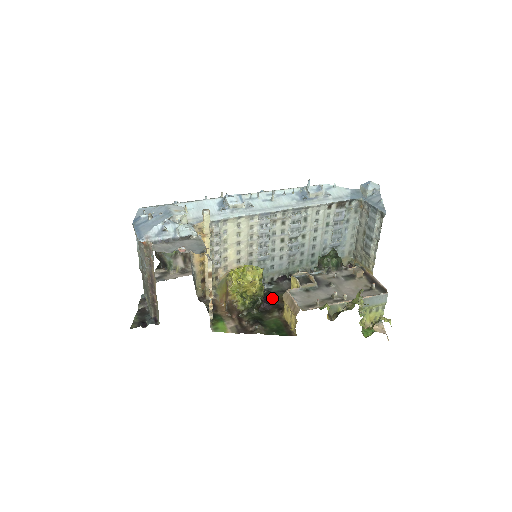
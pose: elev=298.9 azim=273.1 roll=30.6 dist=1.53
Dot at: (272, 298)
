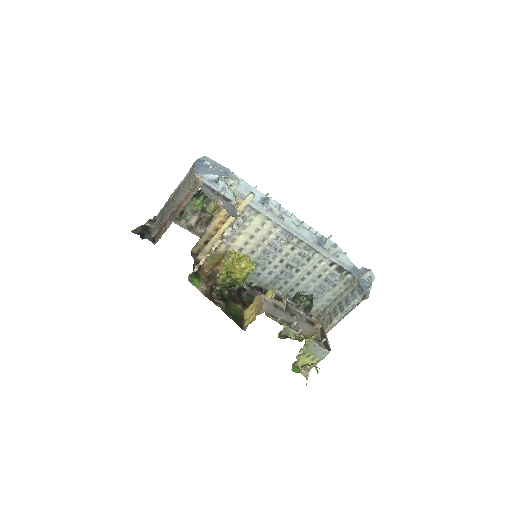
Dot at: (243, 295)
